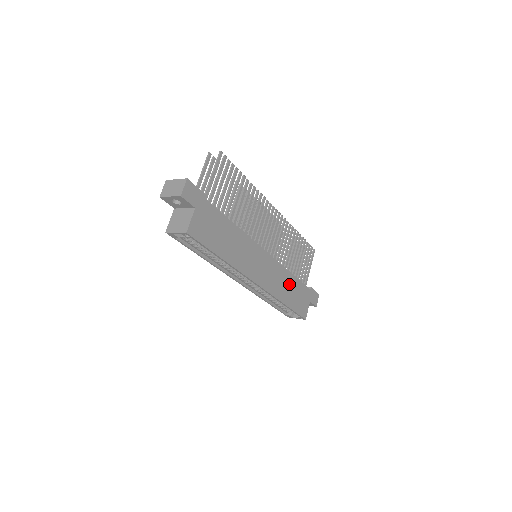
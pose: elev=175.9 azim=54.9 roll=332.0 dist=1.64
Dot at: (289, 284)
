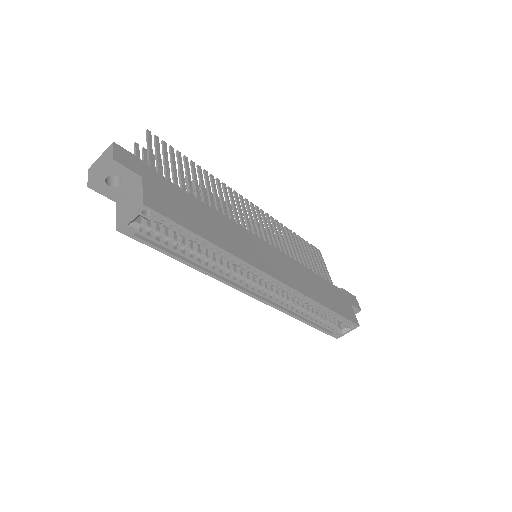
Dot at: (315, 282)
